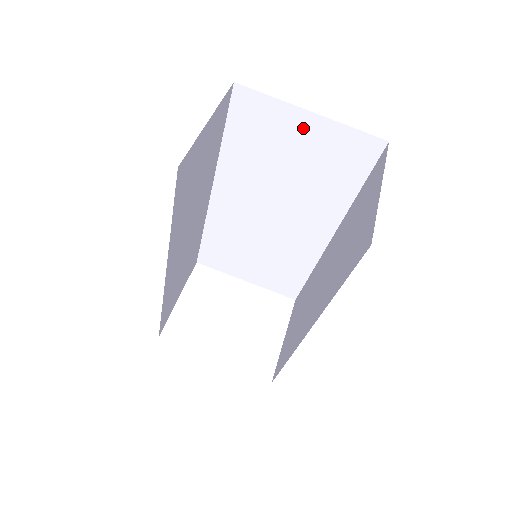
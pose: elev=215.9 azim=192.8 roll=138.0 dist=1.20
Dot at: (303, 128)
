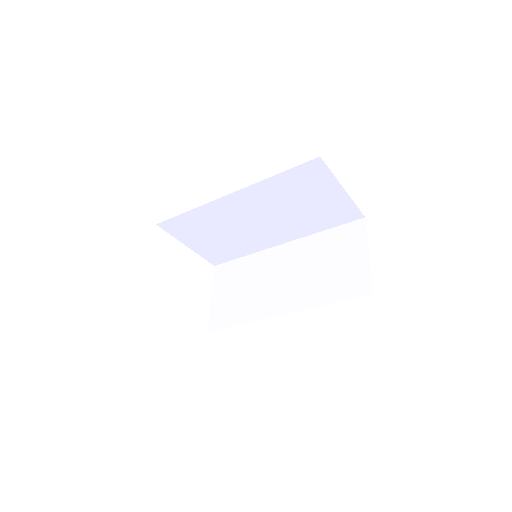
Dot at: (331, 193)
